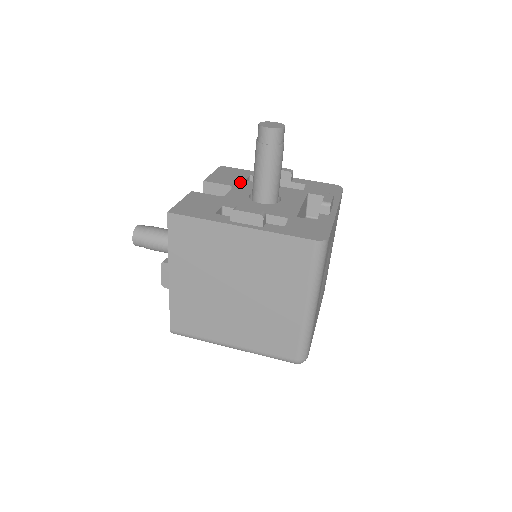
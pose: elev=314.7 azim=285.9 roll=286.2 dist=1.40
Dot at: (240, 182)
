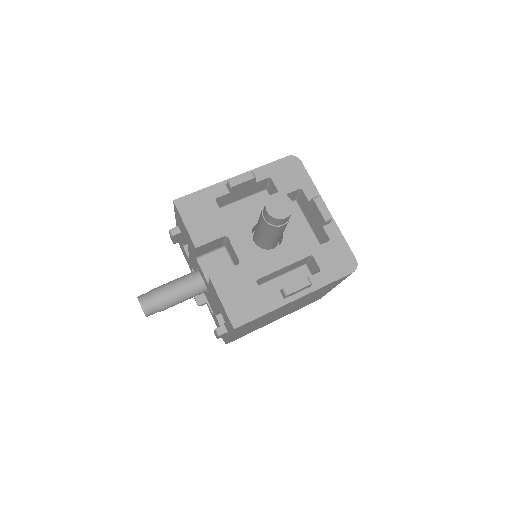
Dot at: (224, 222)
